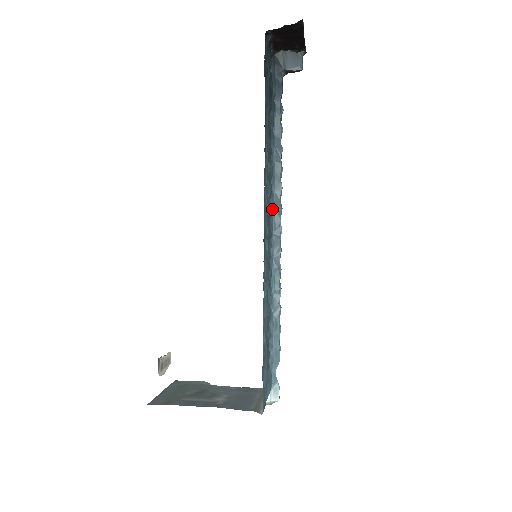
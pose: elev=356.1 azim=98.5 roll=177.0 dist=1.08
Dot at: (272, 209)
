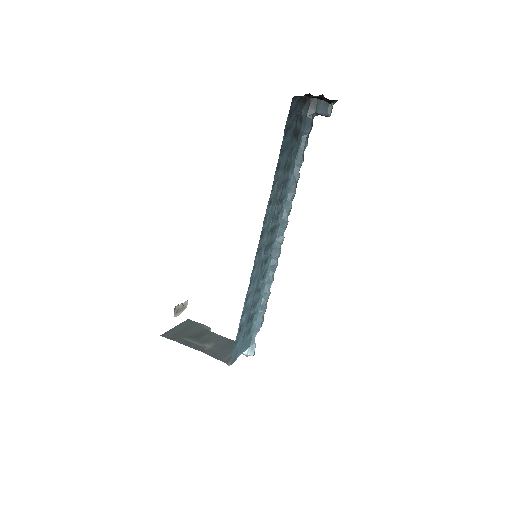
Dot at: (279, 222)
